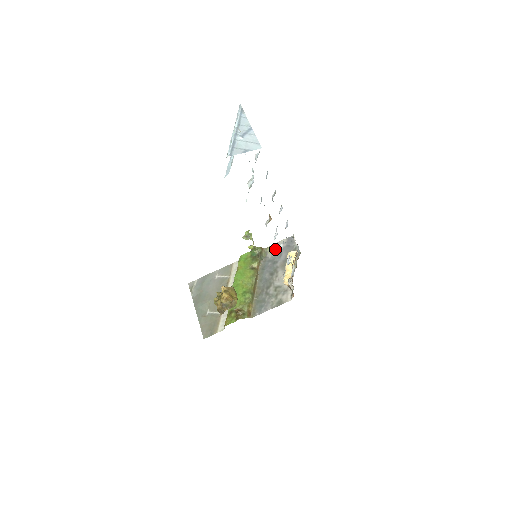
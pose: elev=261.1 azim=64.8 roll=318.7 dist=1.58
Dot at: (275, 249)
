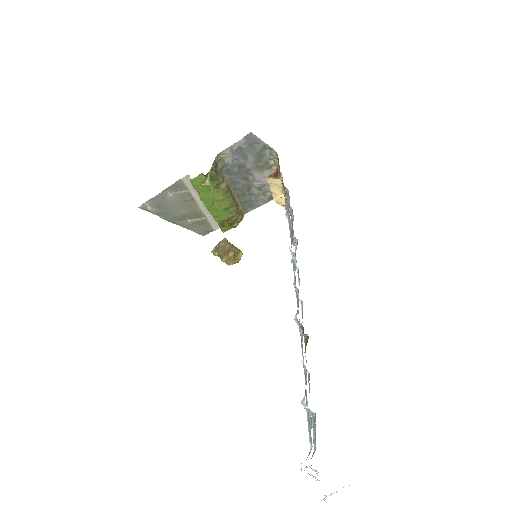
Dot at: (233, 154)
